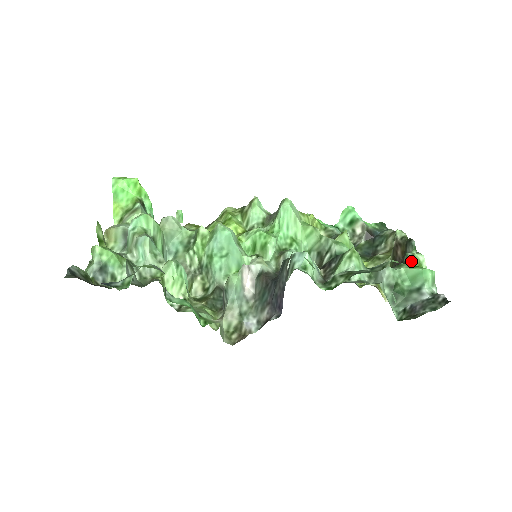
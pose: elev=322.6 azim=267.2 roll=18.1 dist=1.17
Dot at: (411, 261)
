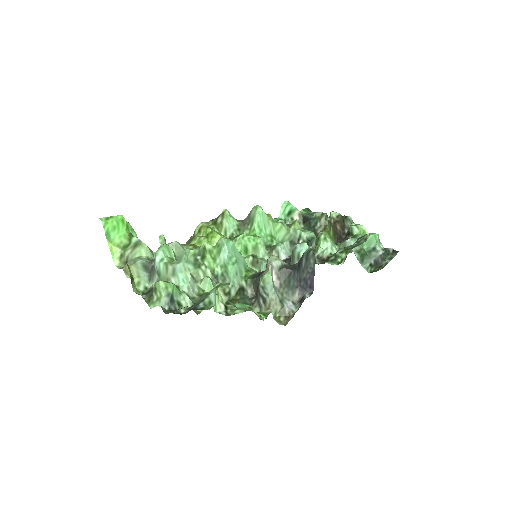
Dot at: (356, 231)
